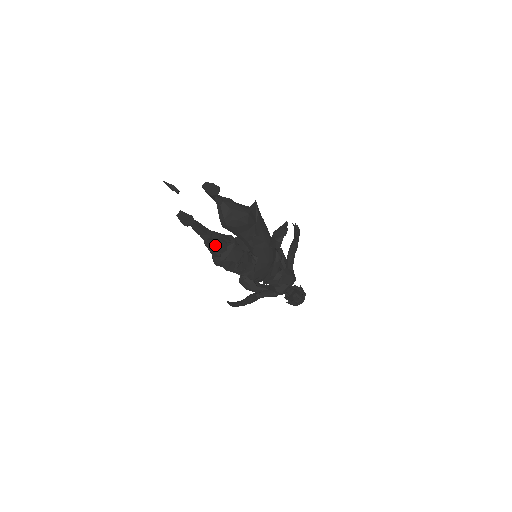
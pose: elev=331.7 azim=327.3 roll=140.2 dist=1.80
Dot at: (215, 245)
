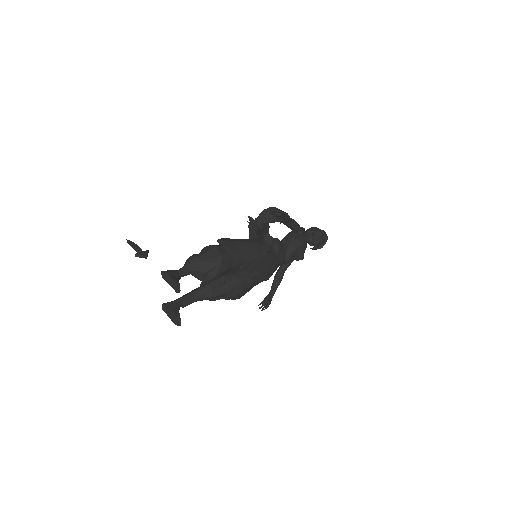
Dot at: (213, 297)
